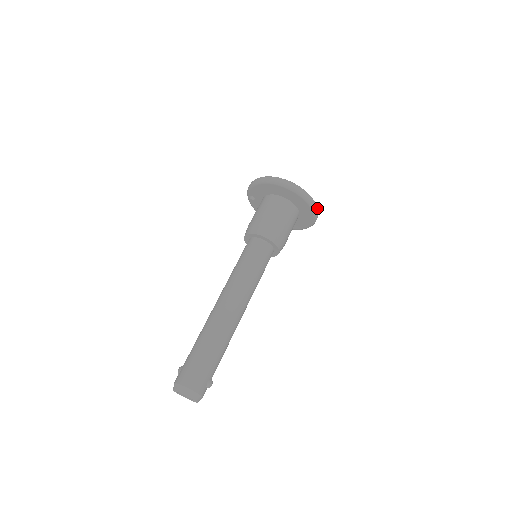
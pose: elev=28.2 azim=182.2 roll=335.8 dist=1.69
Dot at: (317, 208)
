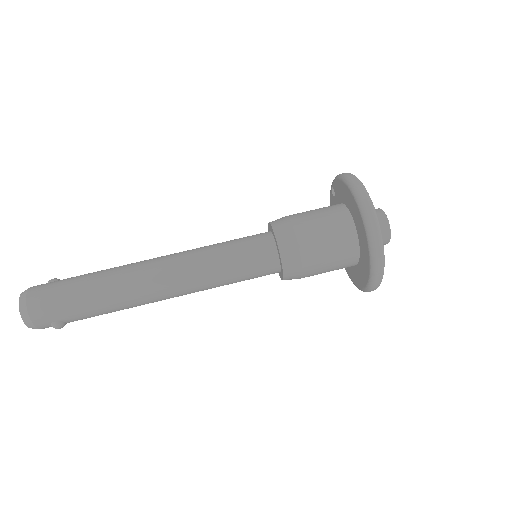
Dot at: (380, 279)
